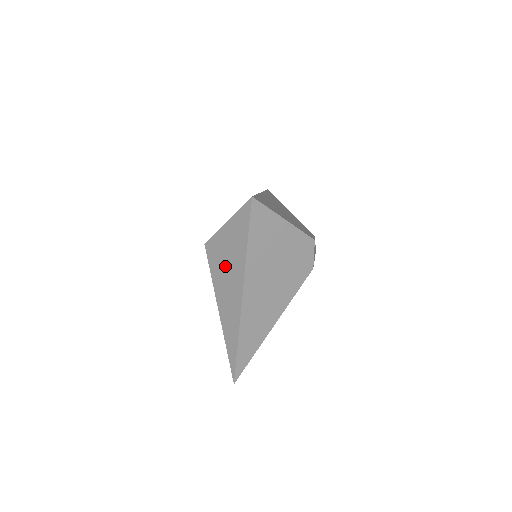
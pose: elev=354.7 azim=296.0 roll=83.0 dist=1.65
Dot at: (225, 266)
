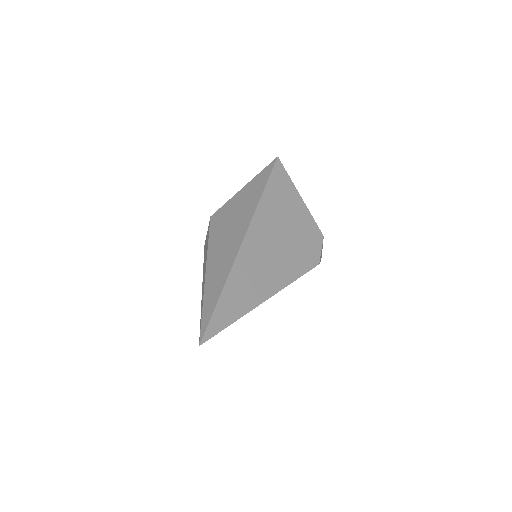
Dot at: (231, 220)
